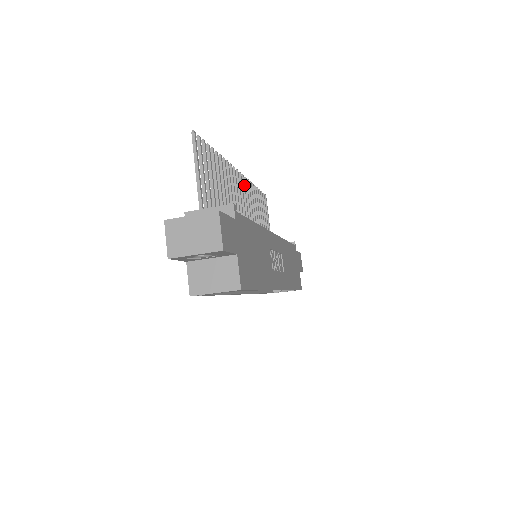
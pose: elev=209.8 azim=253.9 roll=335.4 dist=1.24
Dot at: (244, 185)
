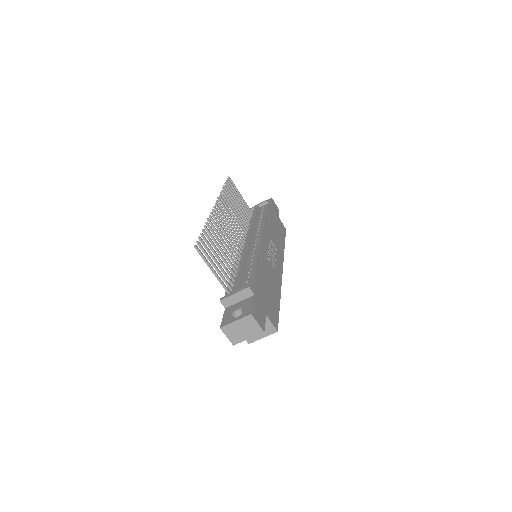
Dot at: (222, 208)
